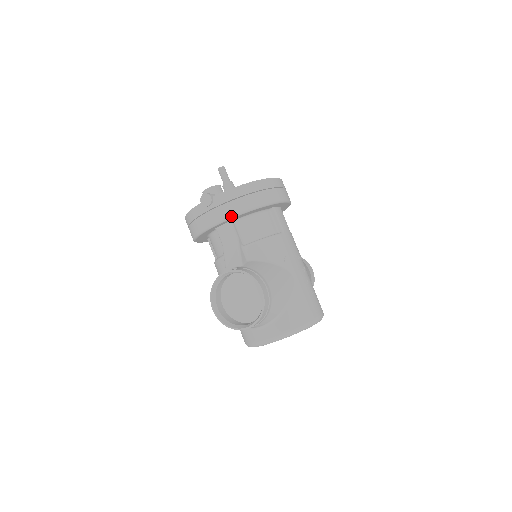
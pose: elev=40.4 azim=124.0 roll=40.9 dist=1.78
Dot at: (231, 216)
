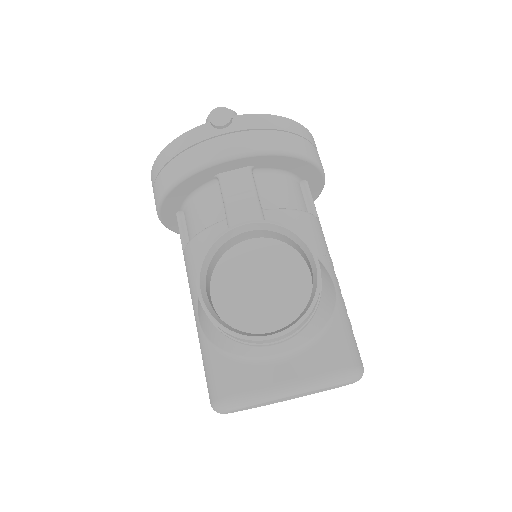
Dot at: (260, 150)
